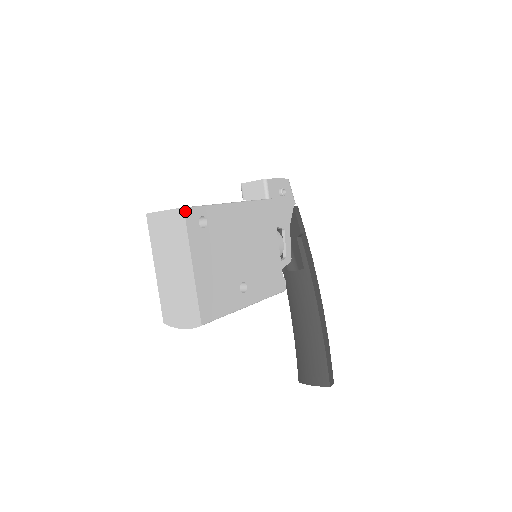
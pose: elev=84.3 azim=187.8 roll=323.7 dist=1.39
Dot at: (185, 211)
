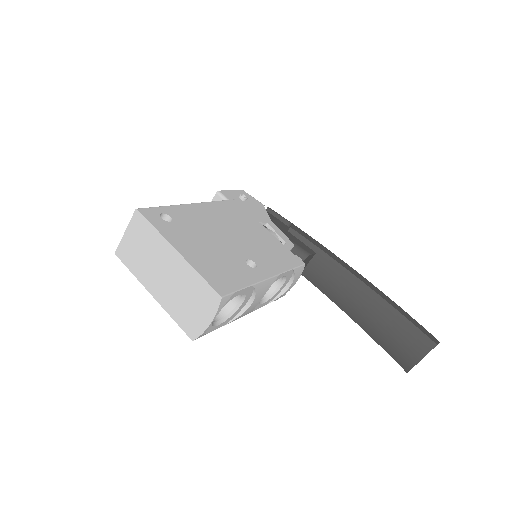
Dot at: (139, 211)
